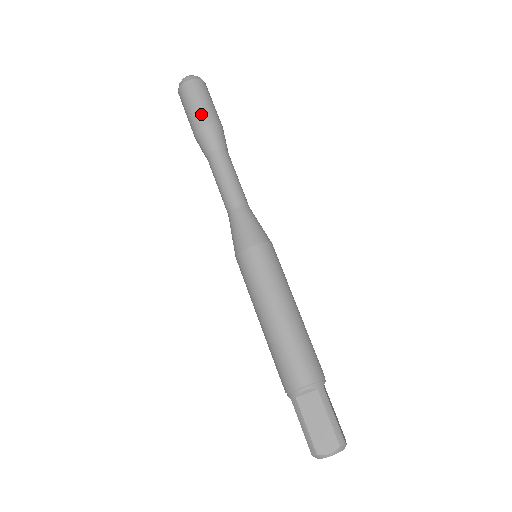
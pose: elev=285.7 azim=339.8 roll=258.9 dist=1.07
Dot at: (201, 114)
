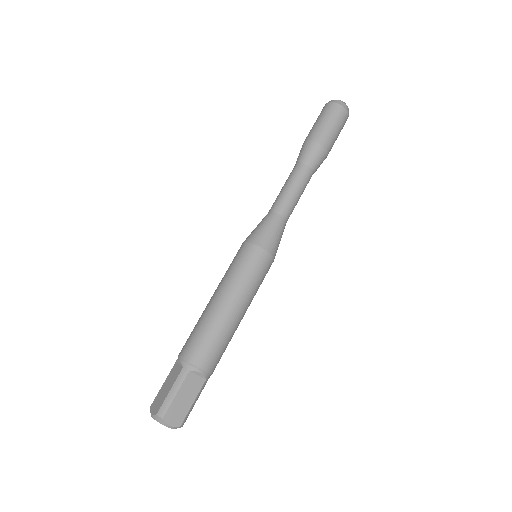
Dot at: (330, 138)
